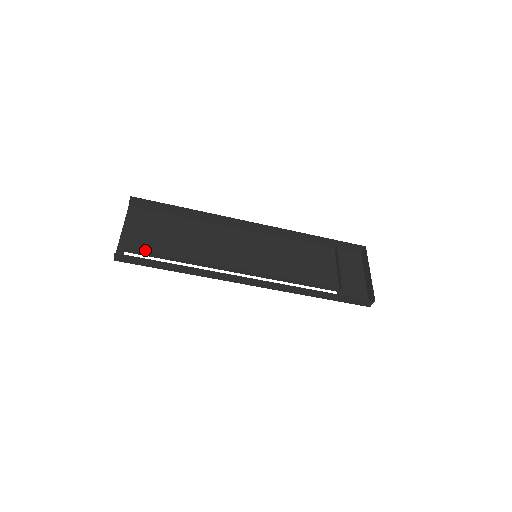
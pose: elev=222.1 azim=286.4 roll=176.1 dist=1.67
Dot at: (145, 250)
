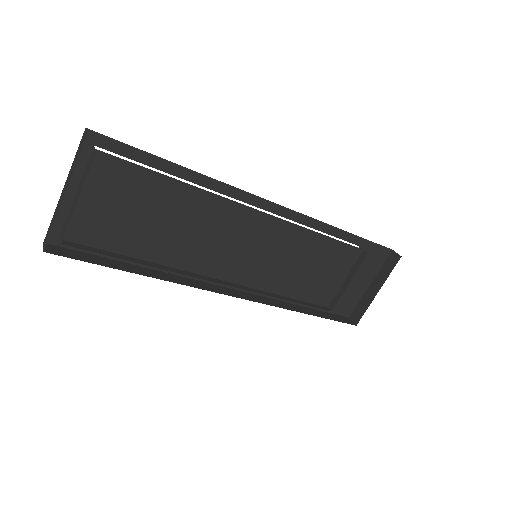
Dot at: (96, 238)
